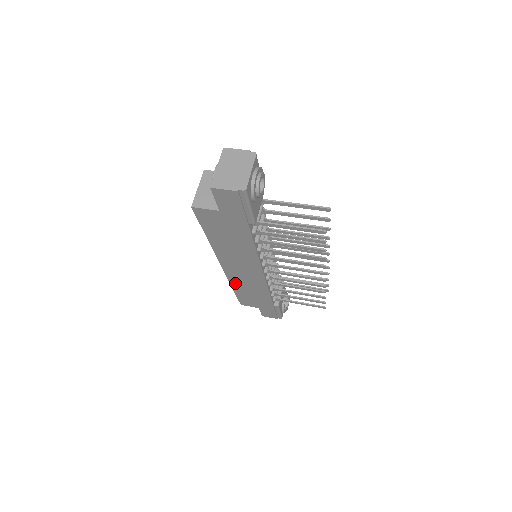
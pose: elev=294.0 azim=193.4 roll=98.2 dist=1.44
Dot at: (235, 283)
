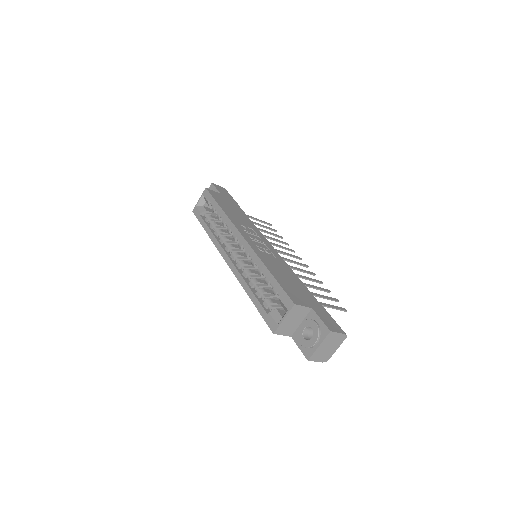
Dot at: occluded
